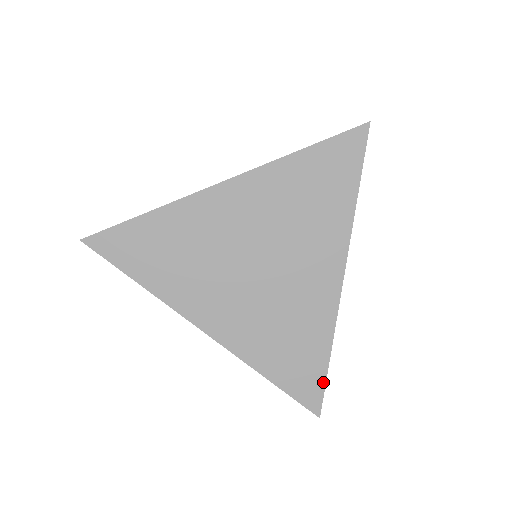
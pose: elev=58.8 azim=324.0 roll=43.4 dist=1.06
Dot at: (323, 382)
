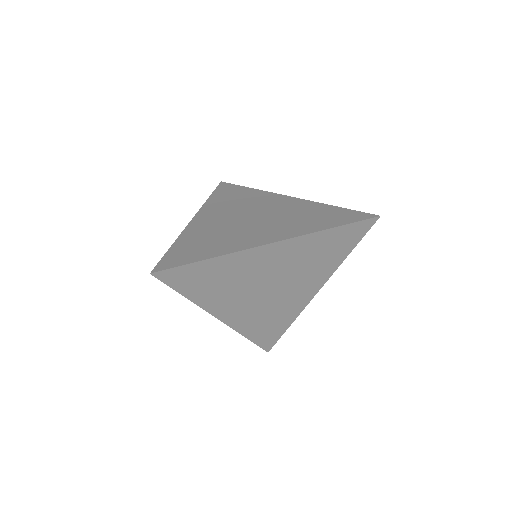
Dot at: (278, 338)
